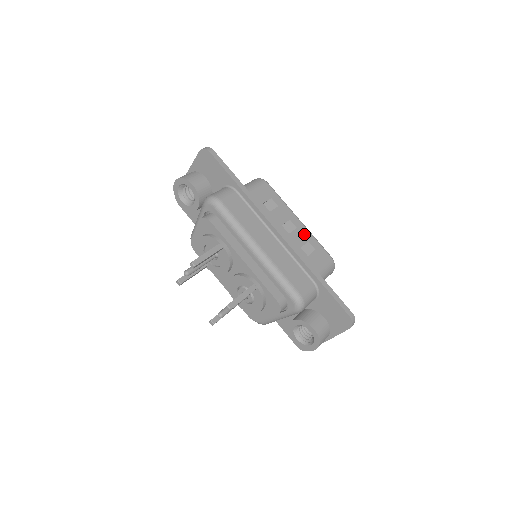
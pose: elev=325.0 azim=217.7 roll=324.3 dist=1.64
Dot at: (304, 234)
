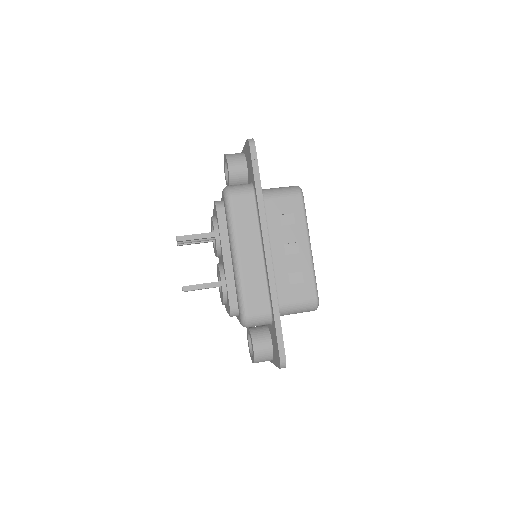
Dot at: (303, 262)
